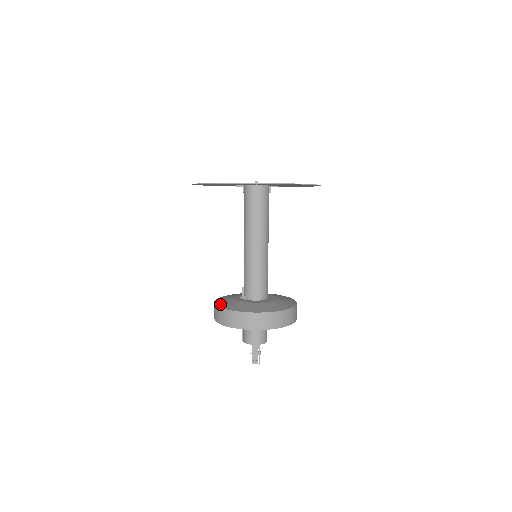
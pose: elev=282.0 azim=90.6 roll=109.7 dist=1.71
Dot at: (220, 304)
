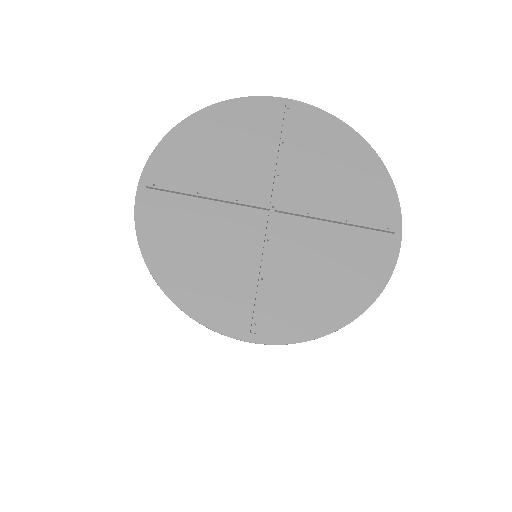
Dot at: occluded
